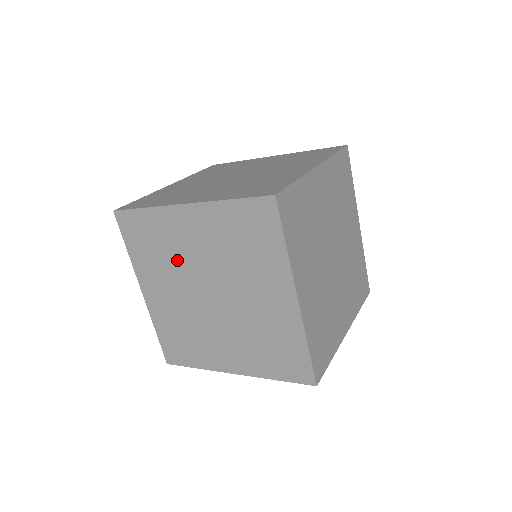
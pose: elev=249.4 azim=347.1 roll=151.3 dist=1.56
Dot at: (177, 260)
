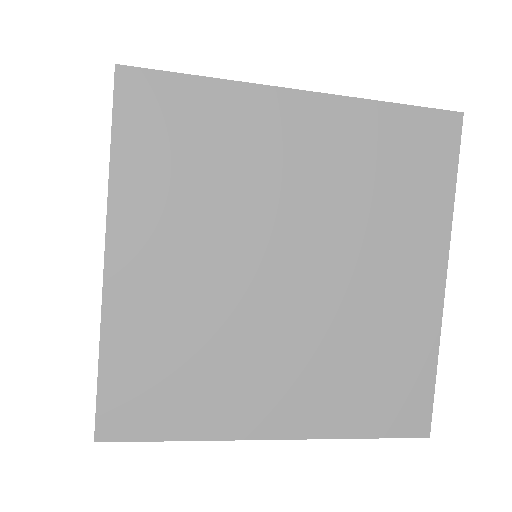
Dot at: occluded
